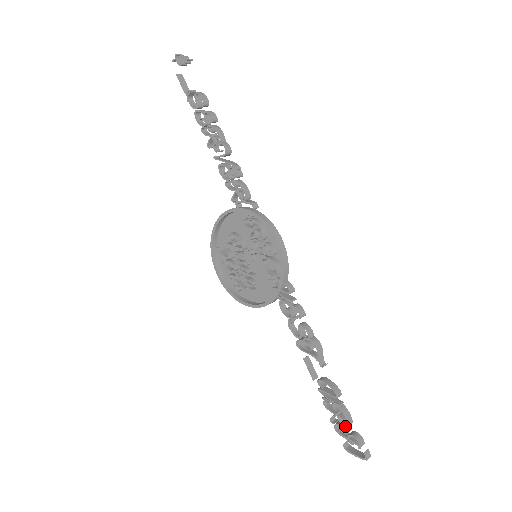
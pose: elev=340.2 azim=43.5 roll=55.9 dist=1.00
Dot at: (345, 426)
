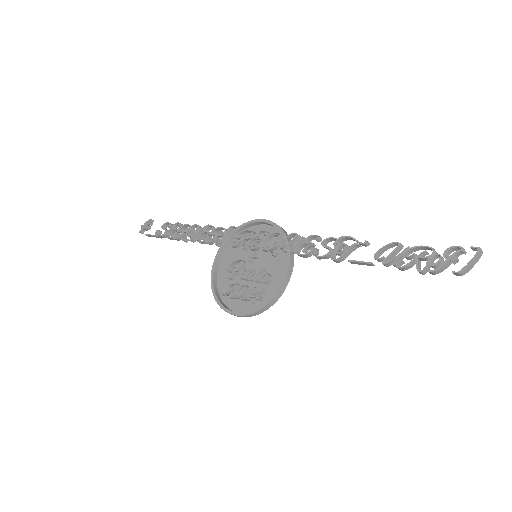
Dot at: (432, 253)
